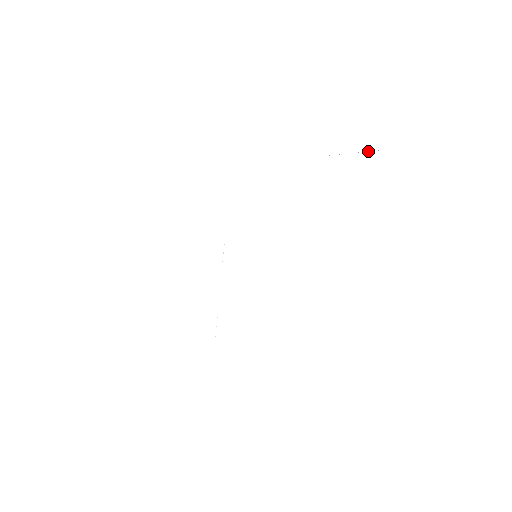
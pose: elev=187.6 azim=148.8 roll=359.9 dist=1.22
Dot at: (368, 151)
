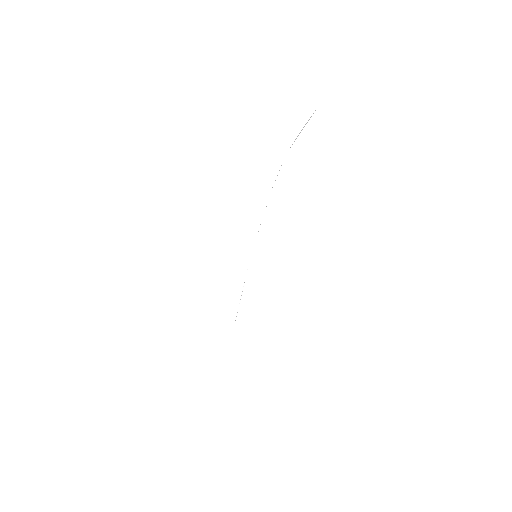
Dot at: (303, 127)
